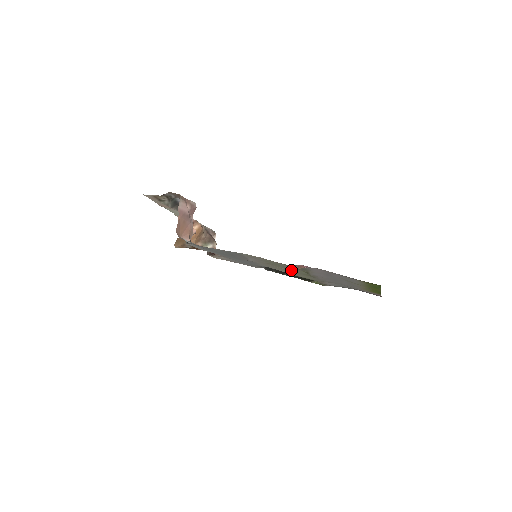
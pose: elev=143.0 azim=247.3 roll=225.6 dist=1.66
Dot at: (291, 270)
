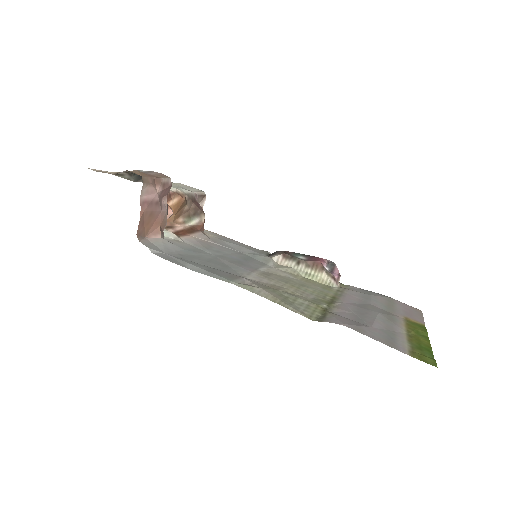
Dot at: (303, 297)
